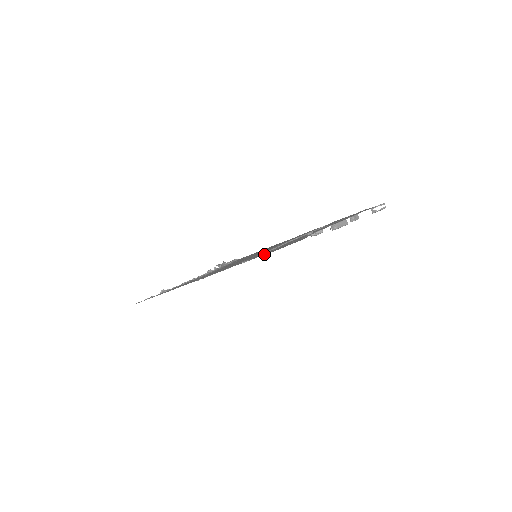
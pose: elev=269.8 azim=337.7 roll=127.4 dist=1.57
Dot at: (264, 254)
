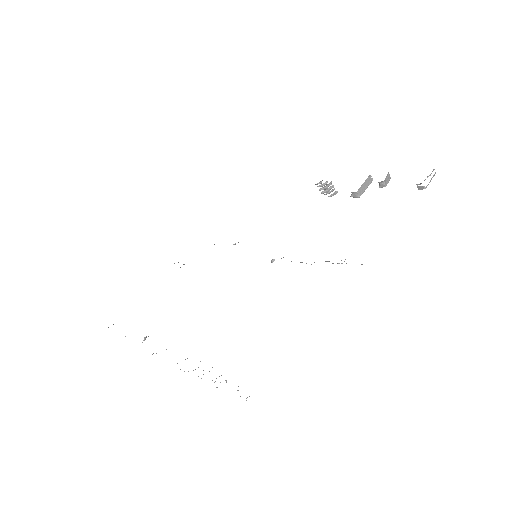
Dot at: occluded
